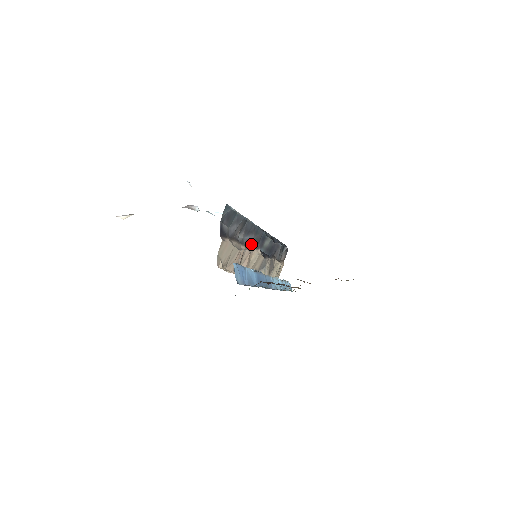
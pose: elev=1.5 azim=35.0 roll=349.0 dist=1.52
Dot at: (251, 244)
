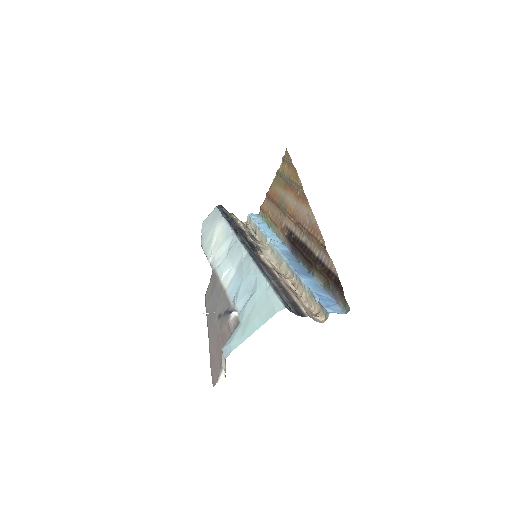
Dot at: (266, 268)
